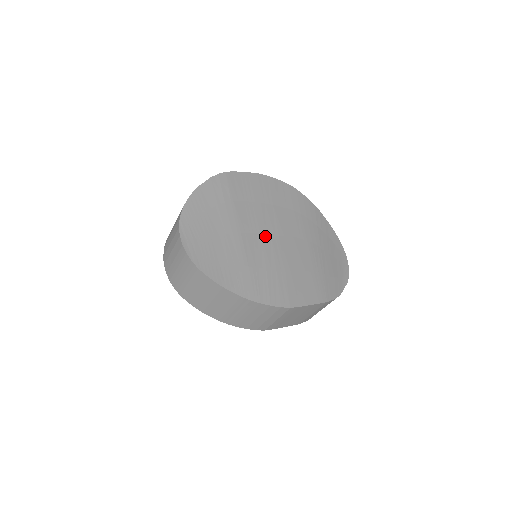
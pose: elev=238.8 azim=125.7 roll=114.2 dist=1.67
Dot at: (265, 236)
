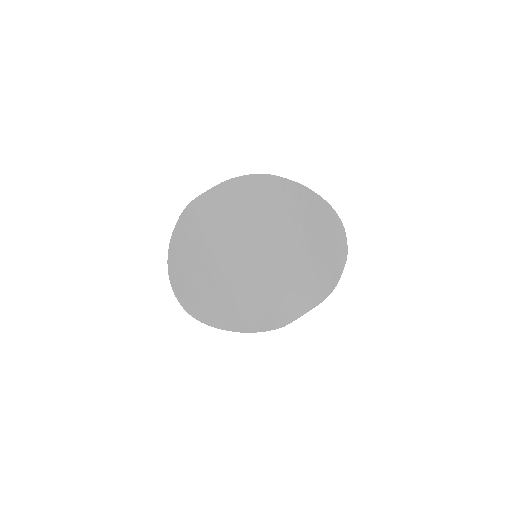
Dot at: (247, 258)
